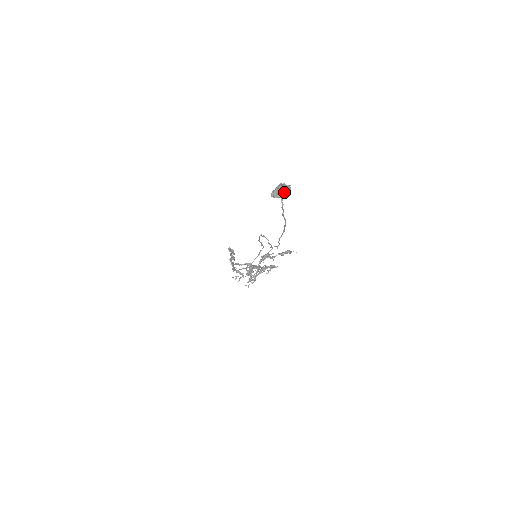
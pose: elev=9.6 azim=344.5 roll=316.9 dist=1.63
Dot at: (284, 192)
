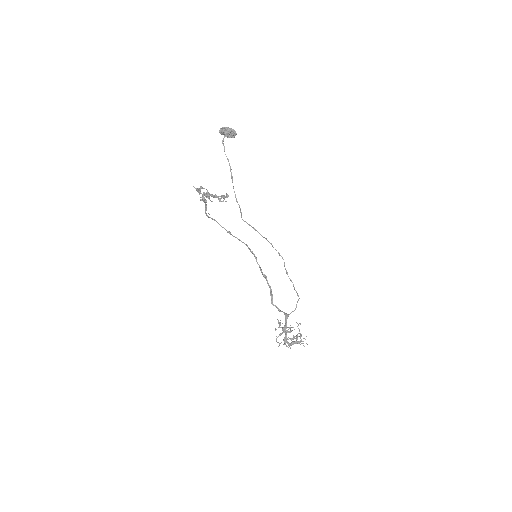
Dot at: (224, 129)
